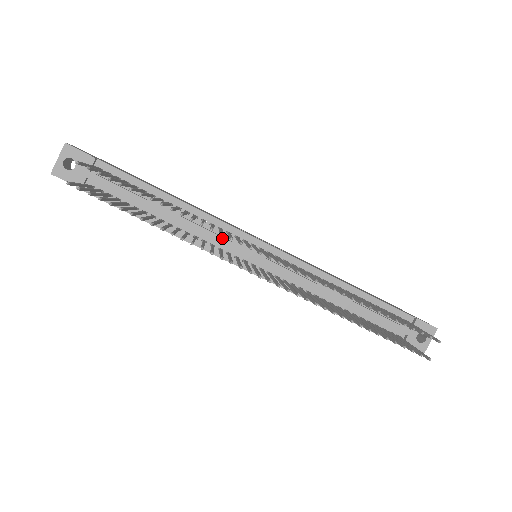
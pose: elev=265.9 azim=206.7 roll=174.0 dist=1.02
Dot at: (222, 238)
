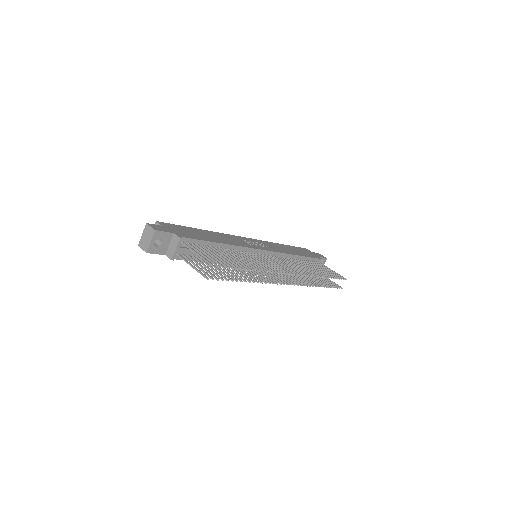
Dot at: occluded
